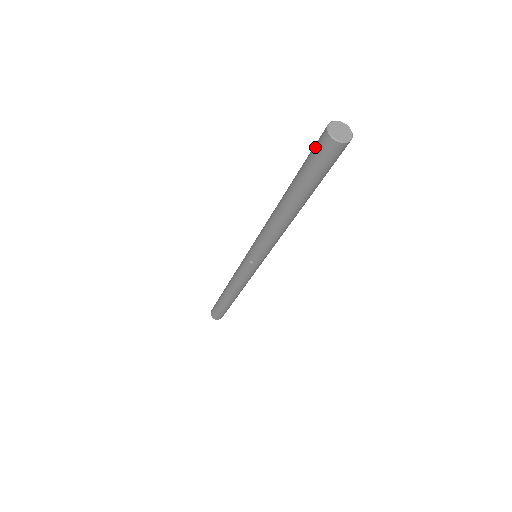
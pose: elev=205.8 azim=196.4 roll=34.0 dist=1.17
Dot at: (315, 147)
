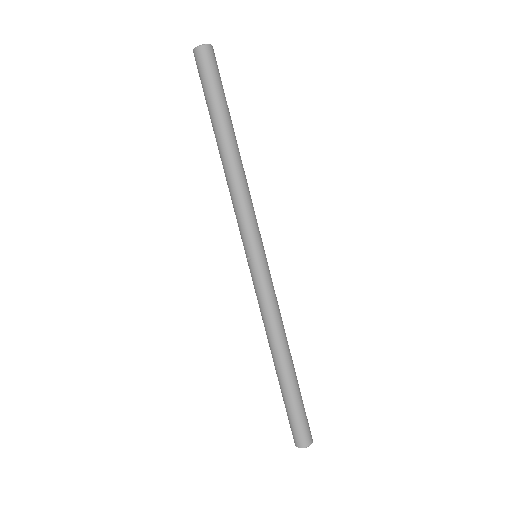
Dot at: (199, 73)
